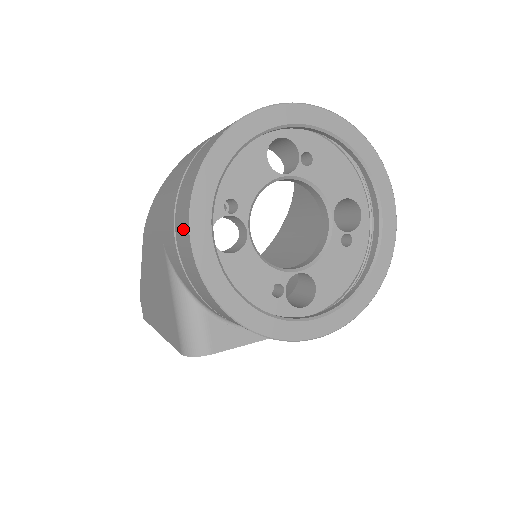
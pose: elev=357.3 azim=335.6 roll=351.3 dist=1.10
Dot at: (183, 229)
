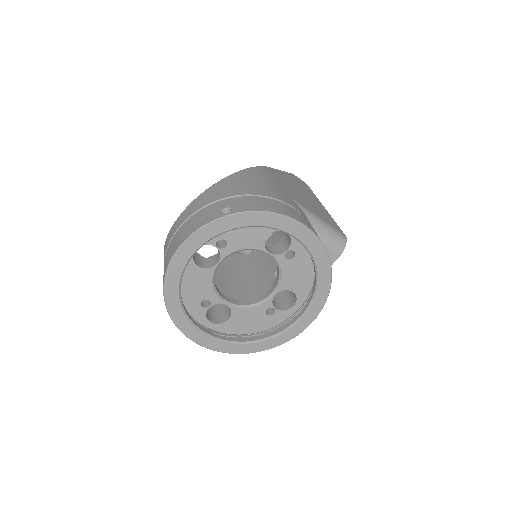
Dot at: occluded
